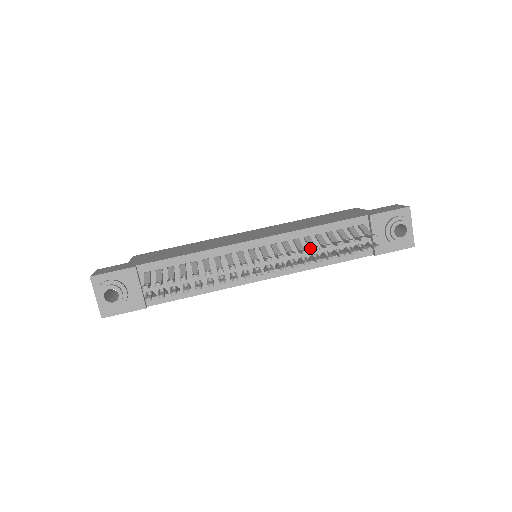
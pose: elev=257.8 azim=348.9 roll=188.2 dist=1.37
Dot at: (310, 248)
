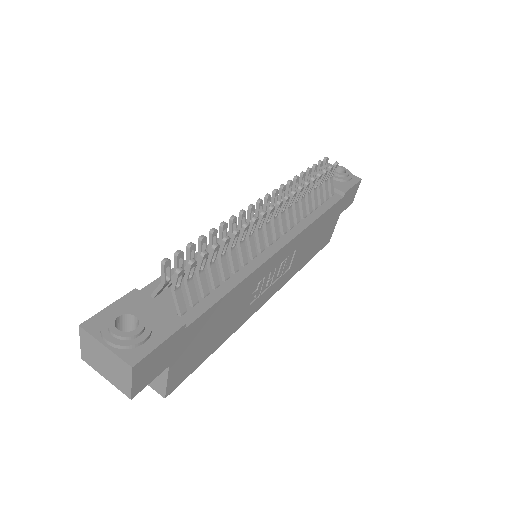
Dot at: occluded
